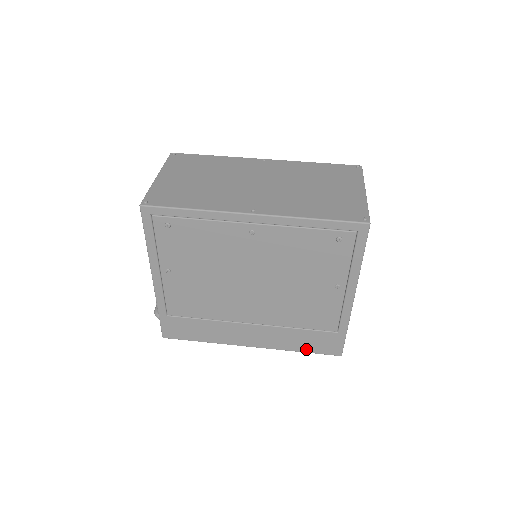
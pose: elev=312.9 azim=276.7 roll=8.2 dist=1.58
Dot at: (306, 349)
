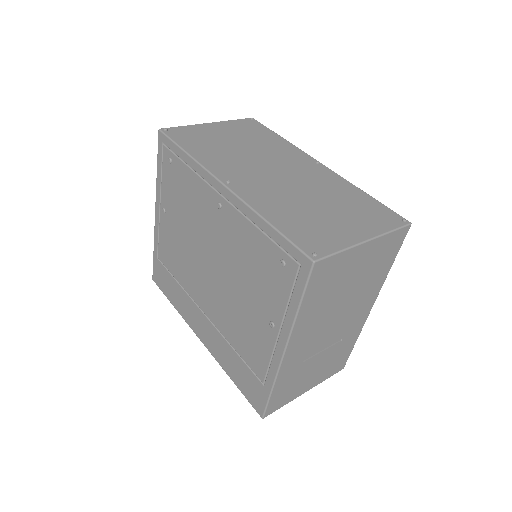
Dot at: (237, 382)
